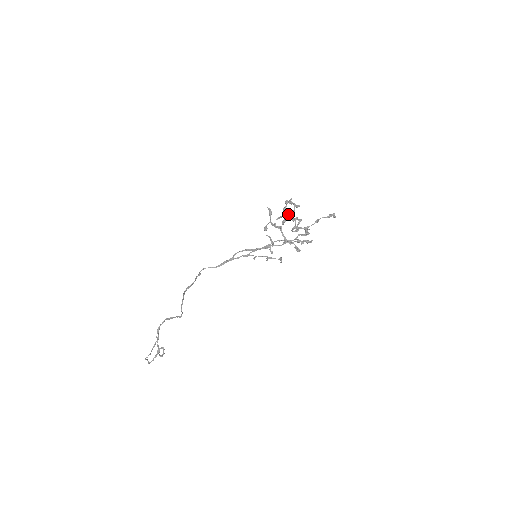
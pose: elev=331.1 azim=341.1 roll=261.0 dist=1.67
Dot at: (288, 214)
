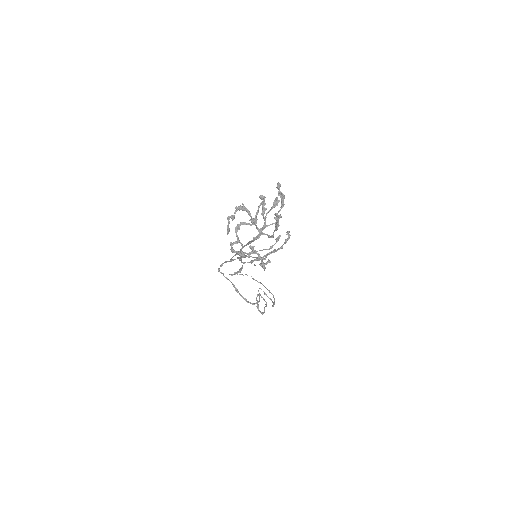
Dot at: (236, 233)
